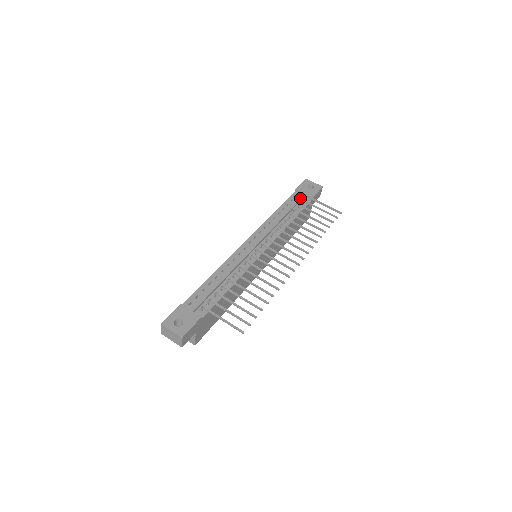
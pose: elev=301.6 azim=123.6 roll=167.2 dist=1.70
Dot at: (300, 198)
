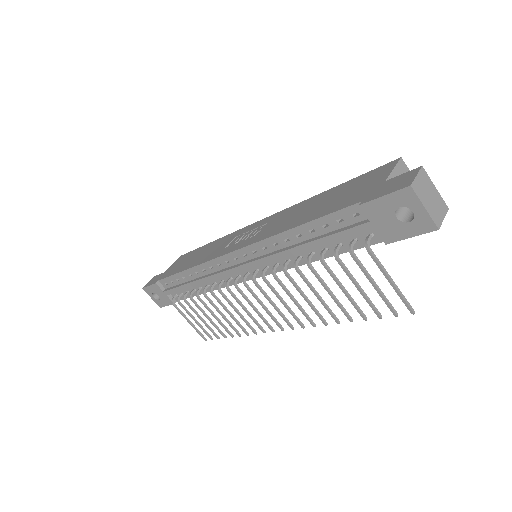
Dot at: (354, 233)
